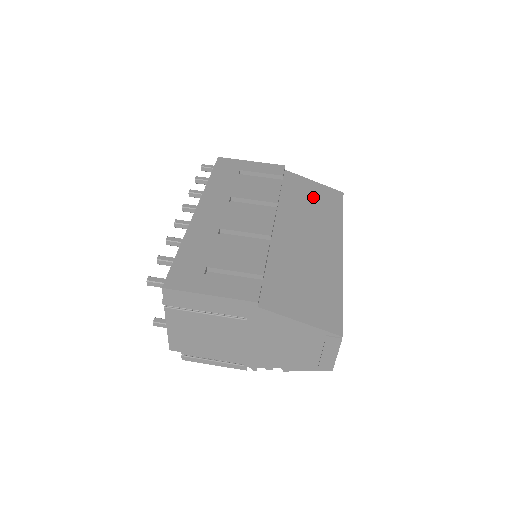
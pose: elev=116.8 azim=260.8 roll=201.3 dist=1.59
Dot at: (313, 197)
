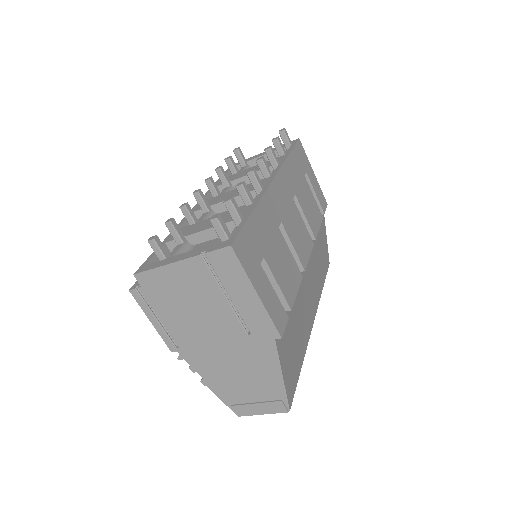
Dot at: (322, 251)
